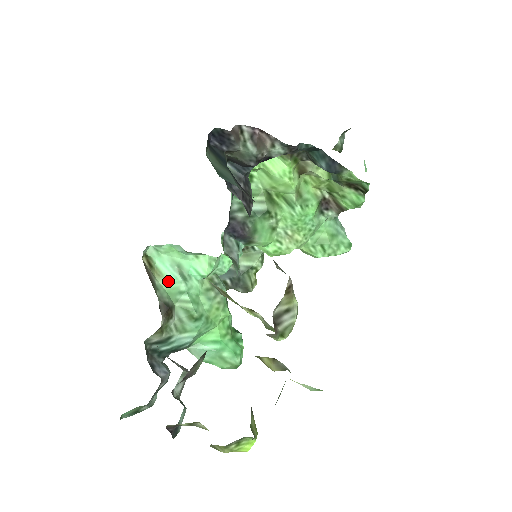
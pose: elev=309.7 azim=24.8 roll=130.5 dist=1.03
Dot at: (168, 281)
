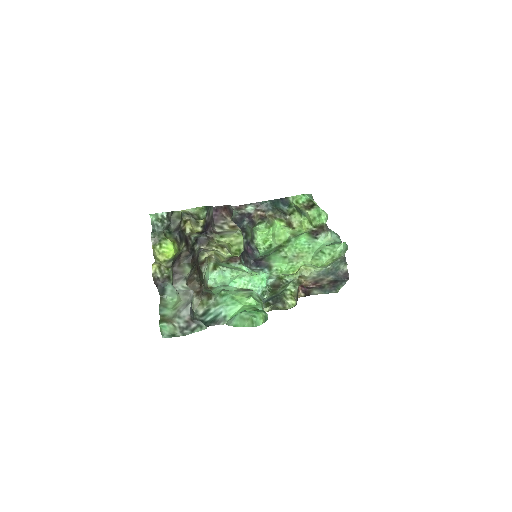
Dot at: (216, 289)
